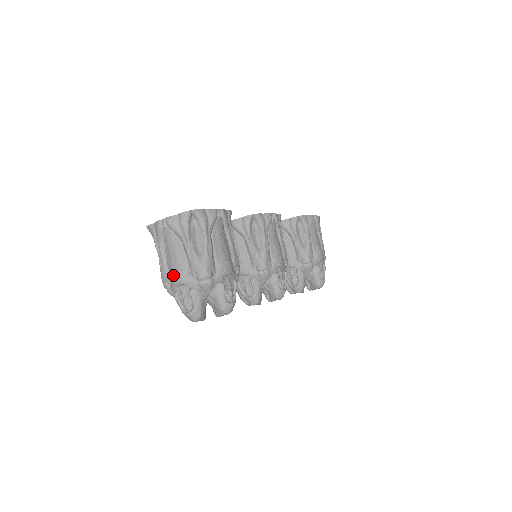
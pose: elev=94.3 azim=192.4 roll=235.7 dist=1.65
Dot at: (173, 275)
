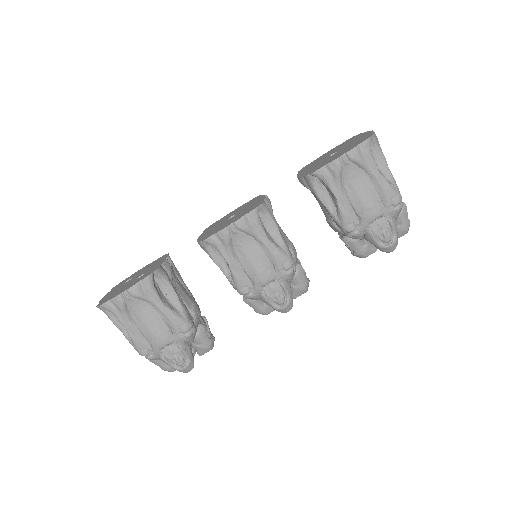
Dot at: occluded
